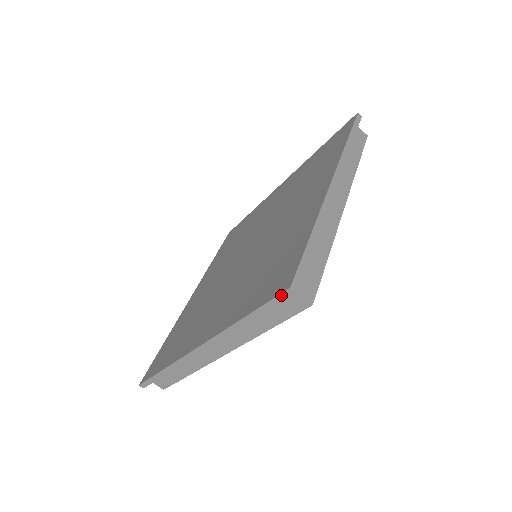
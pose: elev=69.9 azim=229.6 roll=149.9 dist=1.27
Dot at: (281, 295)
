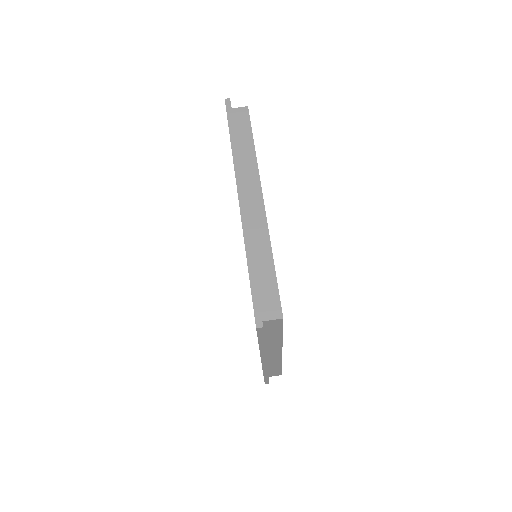
Dot at: (258, 332)
